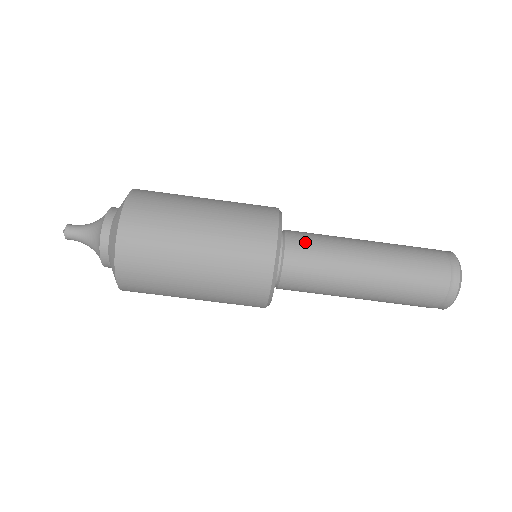
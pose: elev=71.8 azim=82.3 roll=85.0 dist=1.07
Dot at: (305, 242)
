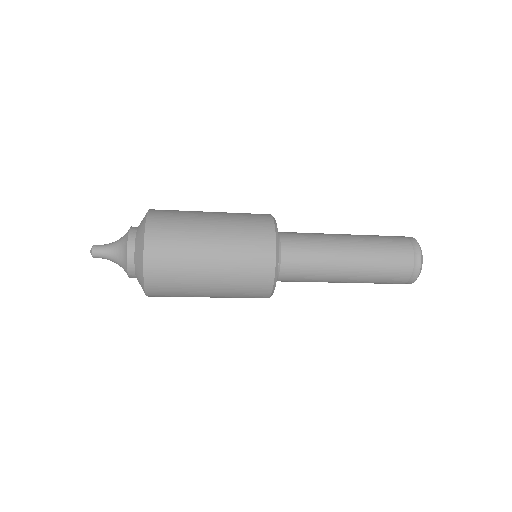
Dot at: (297, 245)
